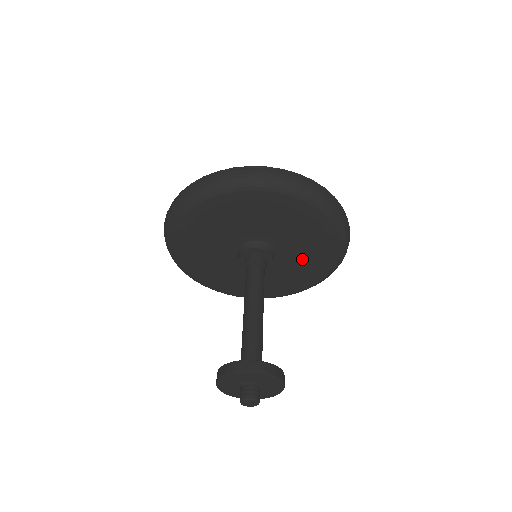
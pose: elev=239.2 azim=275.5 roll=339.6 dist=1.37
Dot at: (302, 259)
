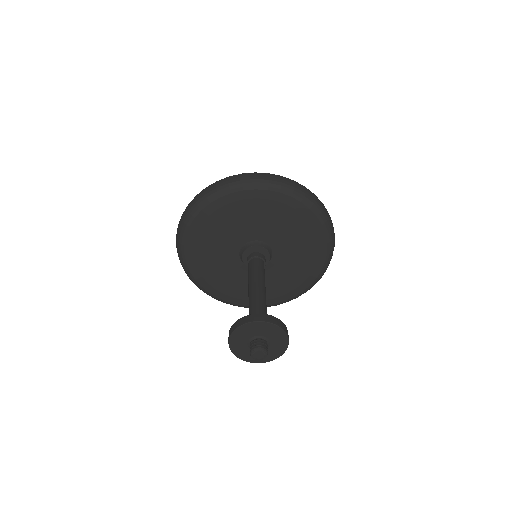
Dot at: (289, 270)
